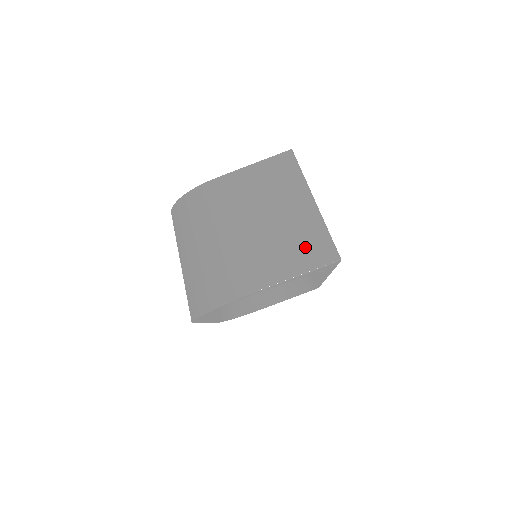
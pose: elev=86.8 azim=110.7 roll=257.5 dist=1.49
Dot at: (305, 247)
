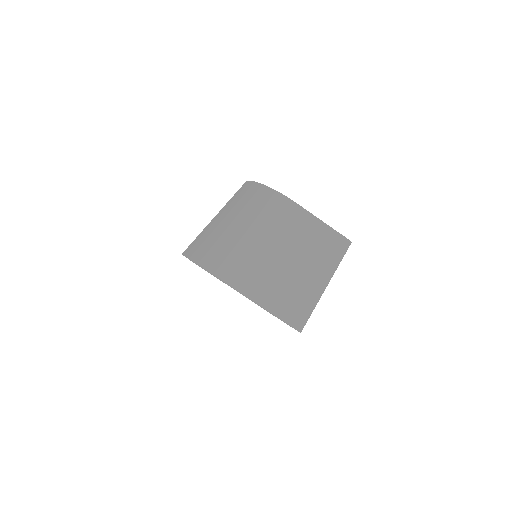
Dot at: (293, 302)
